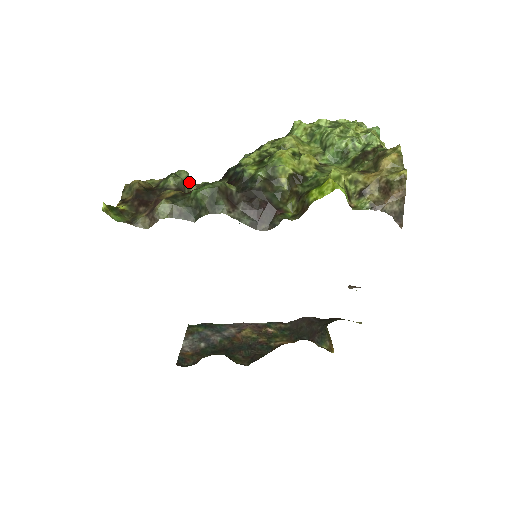
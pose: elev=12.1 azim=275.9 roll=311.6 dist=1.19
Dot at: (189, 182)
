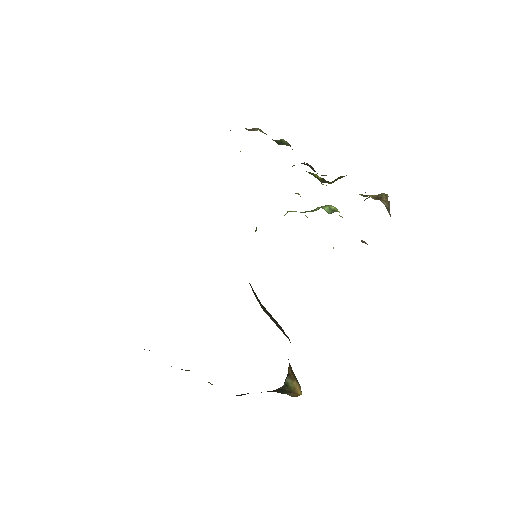
Dot at: occluded
